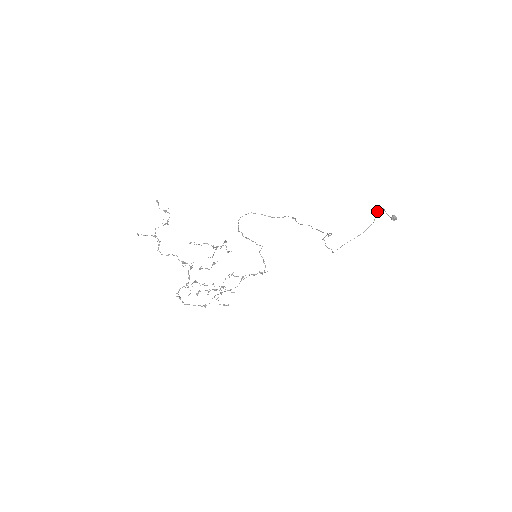
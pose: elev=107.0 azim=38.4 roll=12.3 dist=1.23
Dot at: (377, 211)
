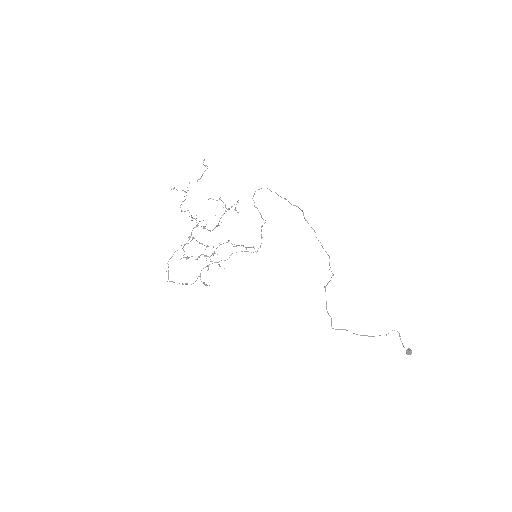
Dot at: occluded
